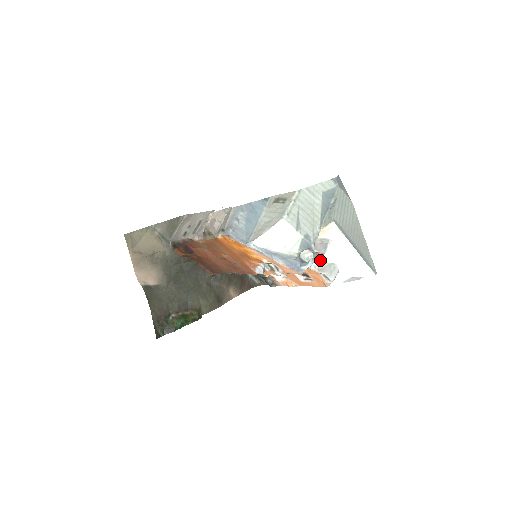
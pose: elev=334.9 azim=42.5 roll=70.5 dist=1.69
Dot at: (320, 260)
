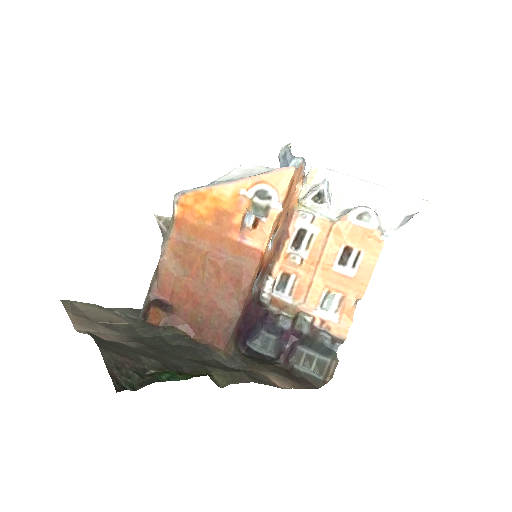
Dot at: (338, 209)
